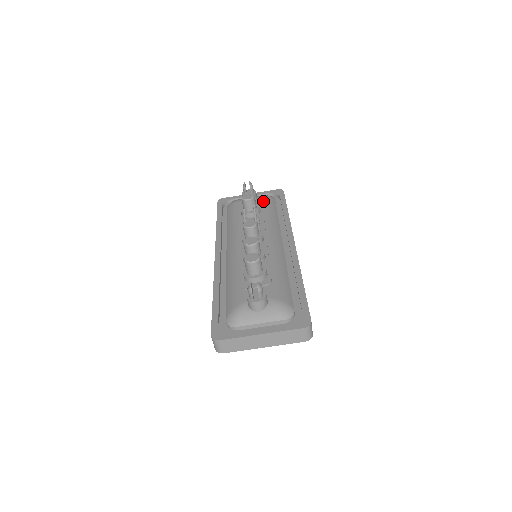
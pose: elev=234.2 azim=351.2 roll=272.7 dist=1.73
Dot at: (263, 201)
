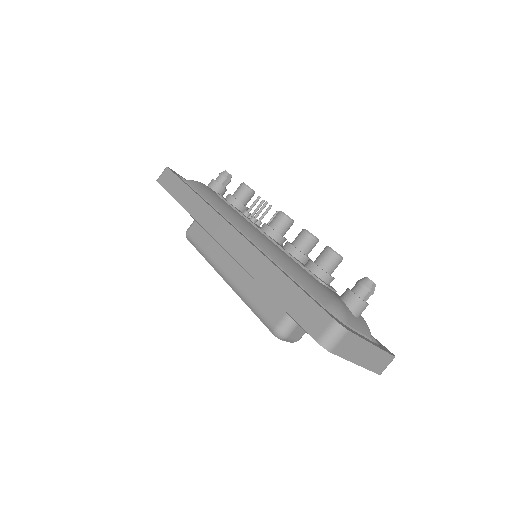
Dot at: occluded
